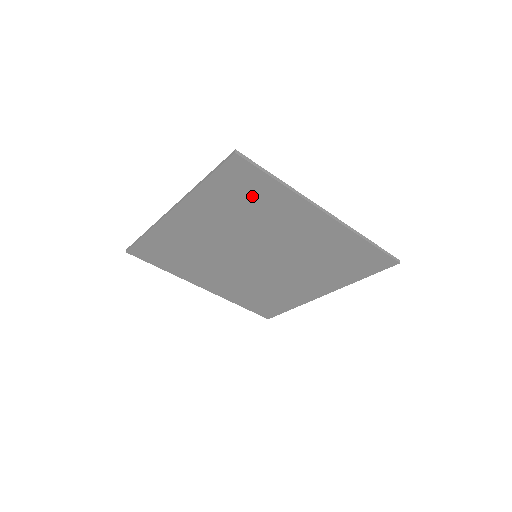
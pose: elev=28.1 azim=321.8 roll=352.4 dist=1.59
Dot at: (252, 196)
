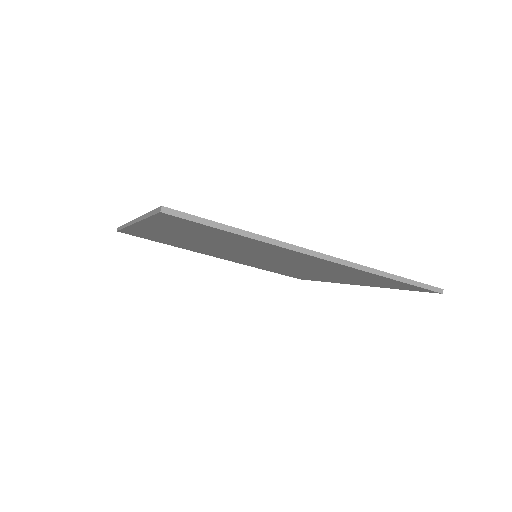
Dot at: (214, 234)
